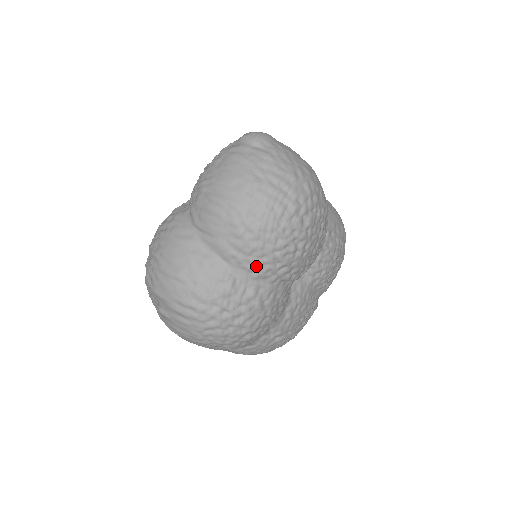
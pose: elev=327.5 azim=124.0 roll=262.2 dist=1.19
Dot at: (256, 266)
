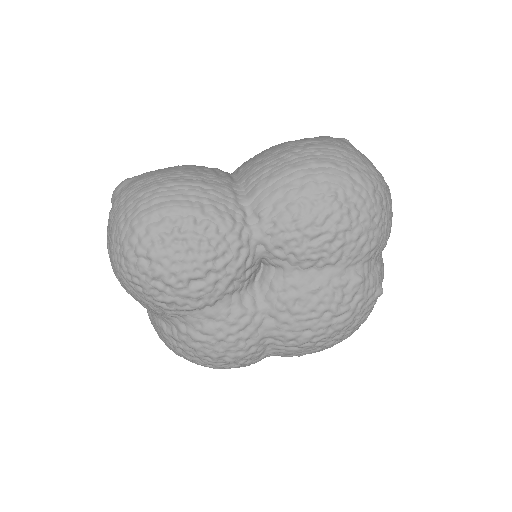
Dot at: (156, 311)
